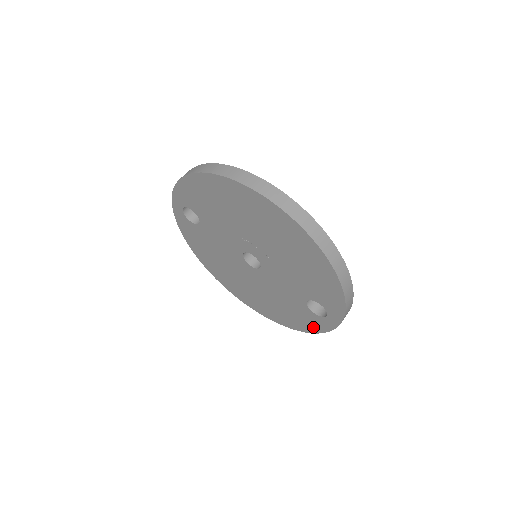
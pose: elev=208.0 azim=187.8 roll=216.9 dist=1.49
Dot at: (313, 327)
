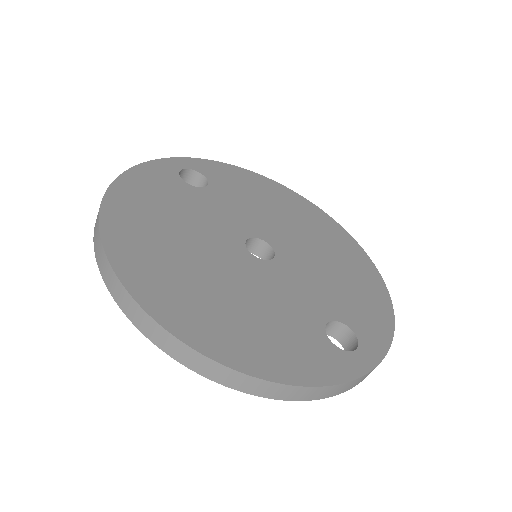
Dot at: occluded
